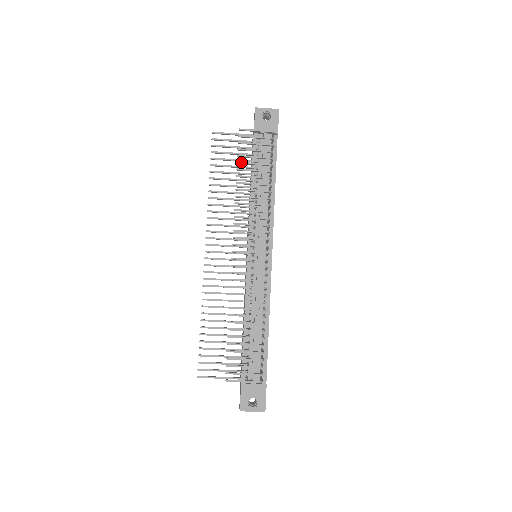
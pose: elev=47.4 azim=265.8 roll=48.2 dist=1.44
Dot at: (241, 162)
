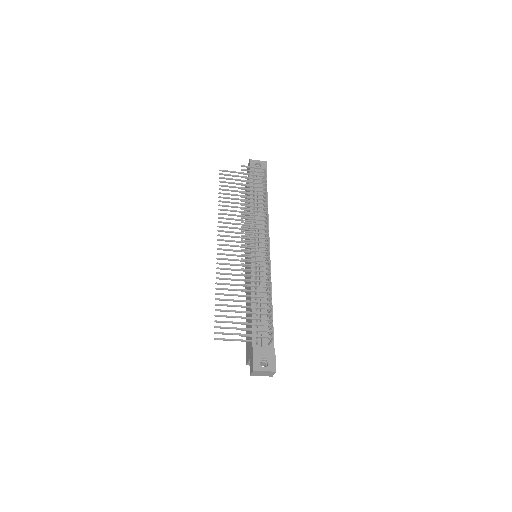
Dot at: (244, 184)
